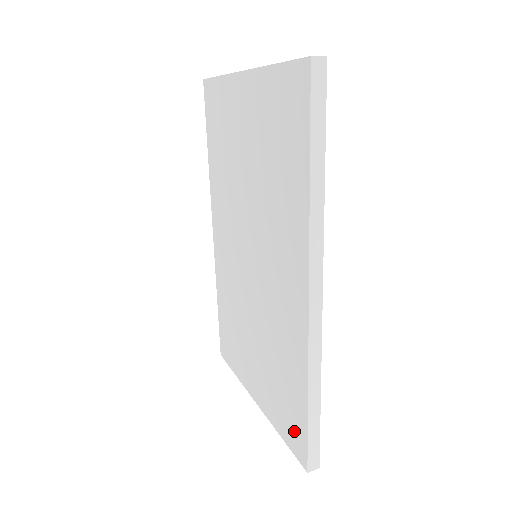
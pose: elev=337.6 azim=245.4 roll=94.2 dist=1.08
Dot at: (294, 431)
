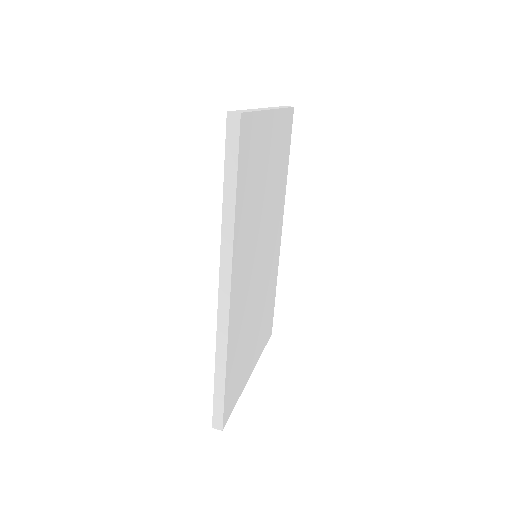
Dot at: occluded
